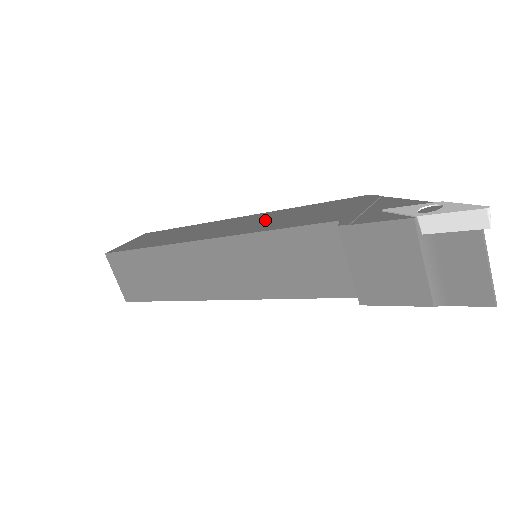
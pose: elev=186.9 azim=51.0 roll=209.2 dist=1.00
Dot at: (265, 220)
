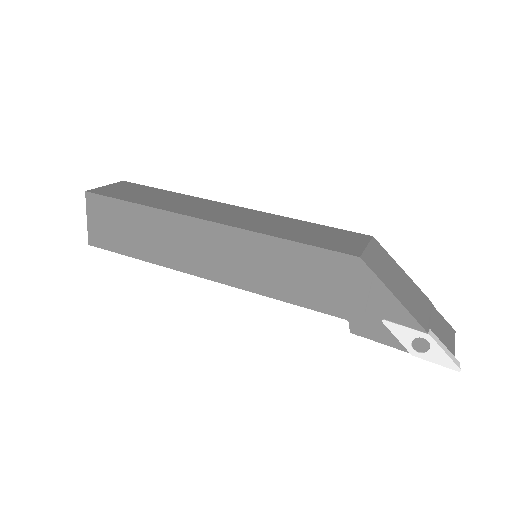
Dot at: (260, 264)
